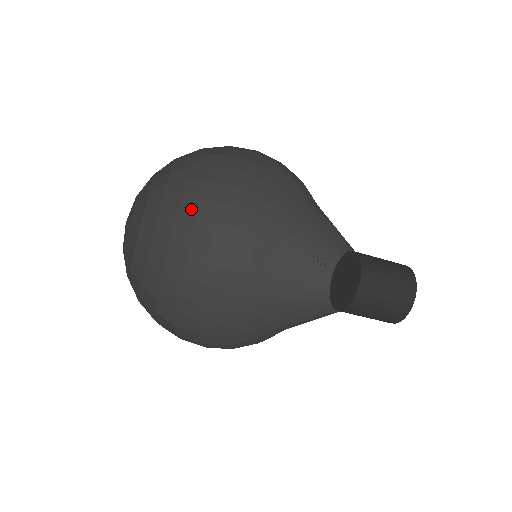
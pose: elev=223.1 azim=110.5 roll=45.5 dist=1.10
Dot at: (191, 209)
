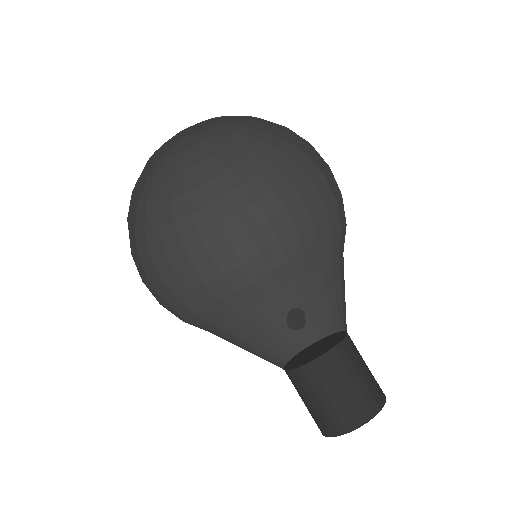
Dot at: (153, 243)
